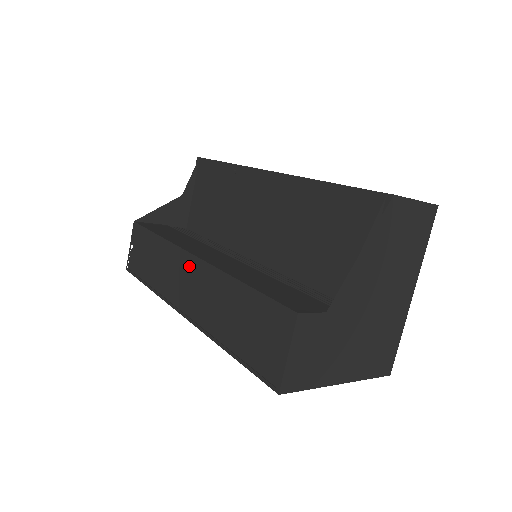
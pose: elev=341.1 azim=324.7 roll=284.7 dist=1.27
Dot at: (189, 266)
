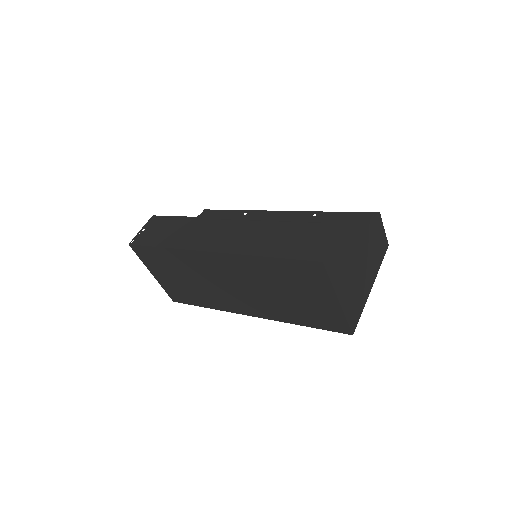
Dot at: (227, 224)
